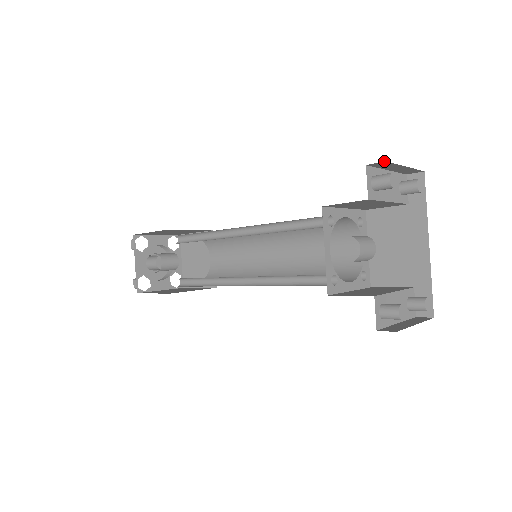
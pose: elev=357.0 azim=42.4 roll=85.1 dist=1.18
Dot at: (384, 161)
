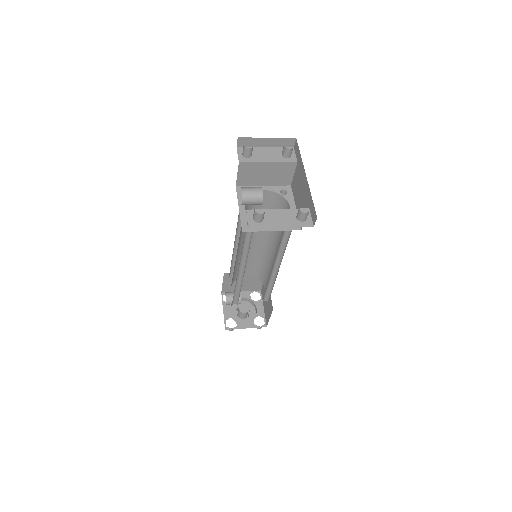
Dot at: (238, 138)
